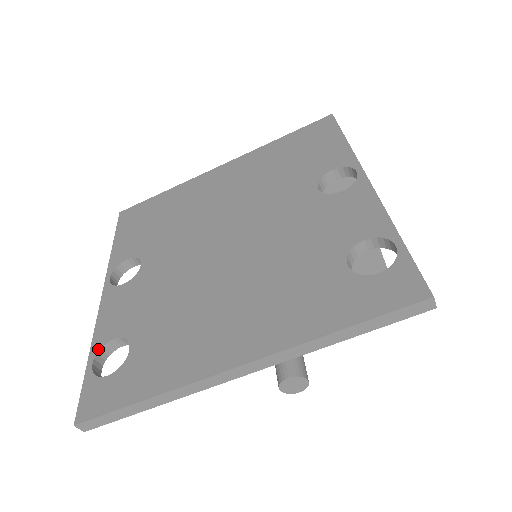
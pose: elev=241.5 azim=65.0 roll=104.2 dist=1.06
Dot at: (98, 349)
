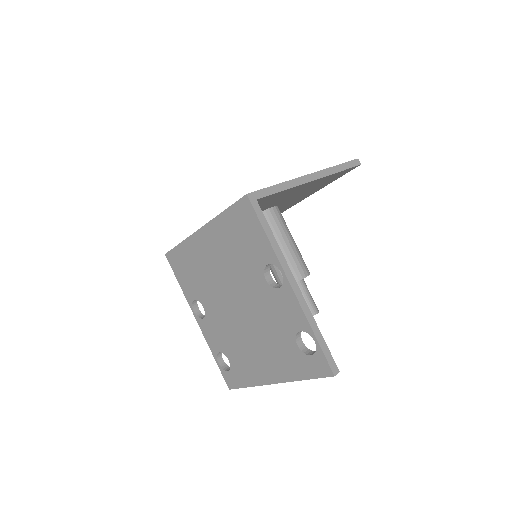
Dot at: (216, 356)
